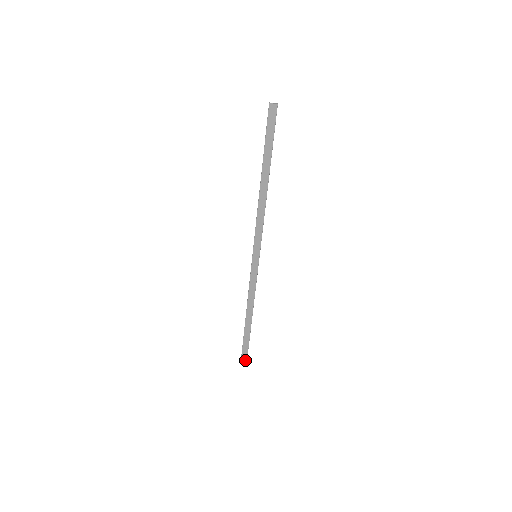
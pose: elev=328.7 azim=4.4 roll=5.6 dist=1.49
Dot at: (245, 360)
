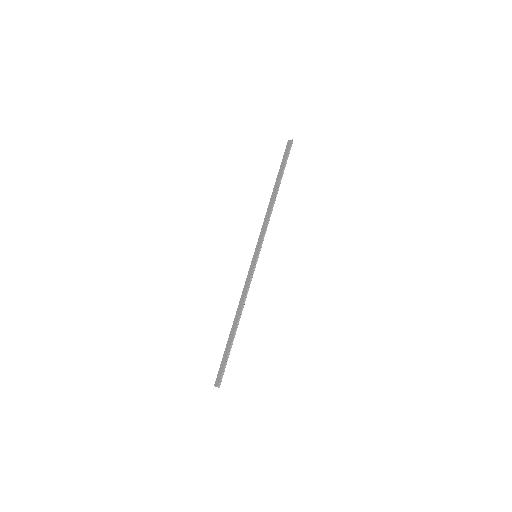
Dot at: (219, 381)
